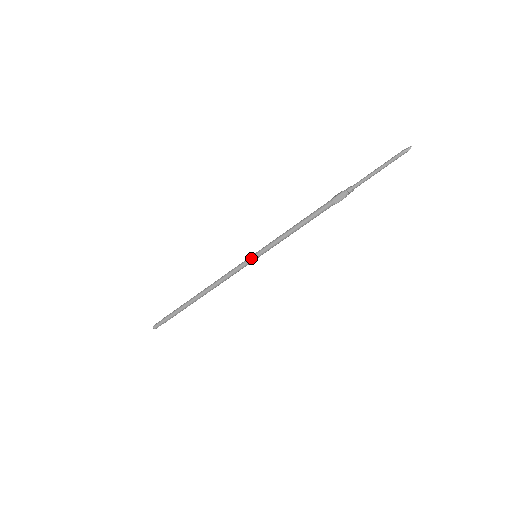
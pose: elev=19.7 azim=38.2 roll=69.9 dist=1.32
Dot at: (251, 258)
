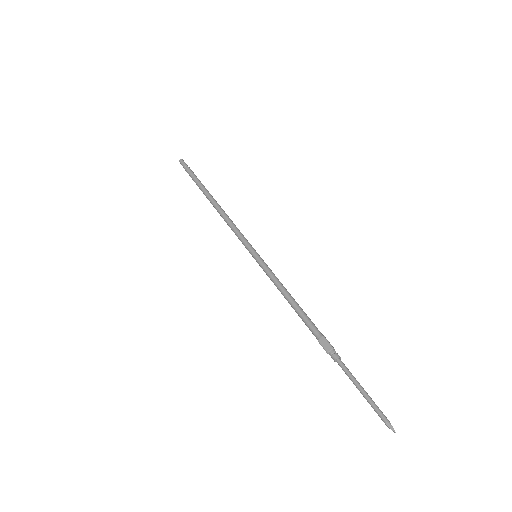
Dot at: occluded
